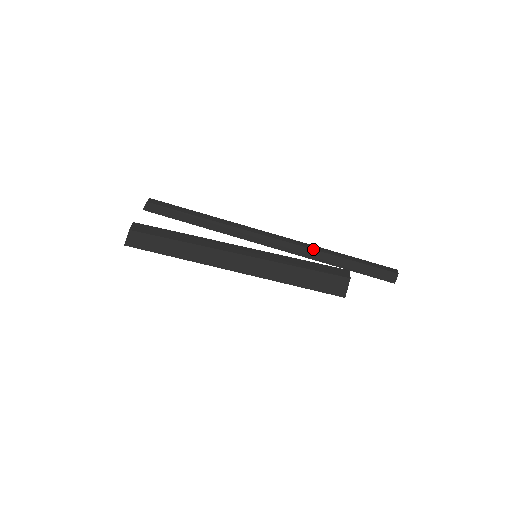
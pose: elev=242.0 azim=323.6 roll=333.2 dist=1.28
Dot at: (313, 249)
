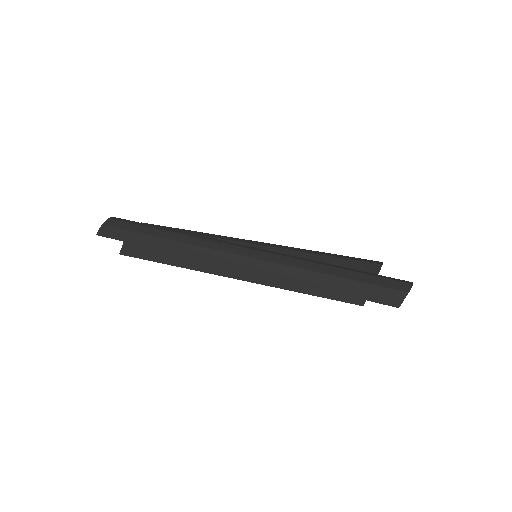
Dot at: (286, 265)
